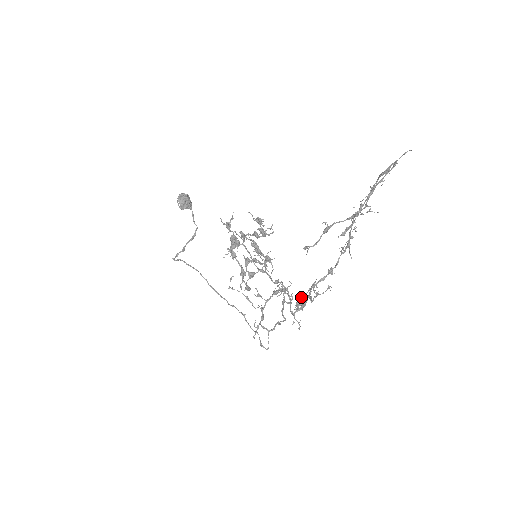
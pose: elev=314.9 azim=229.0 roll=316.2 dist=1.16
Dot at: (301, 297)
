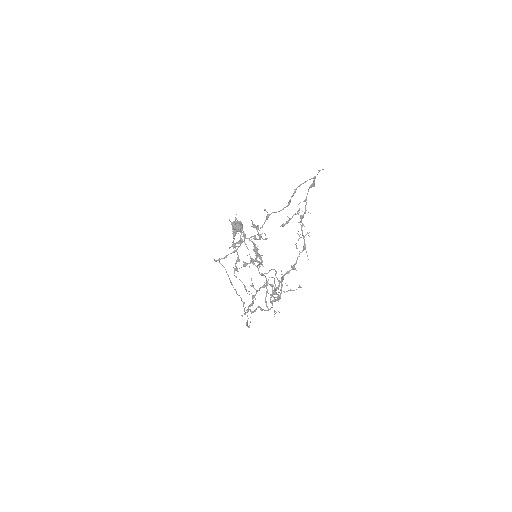
Dot at: occluded
